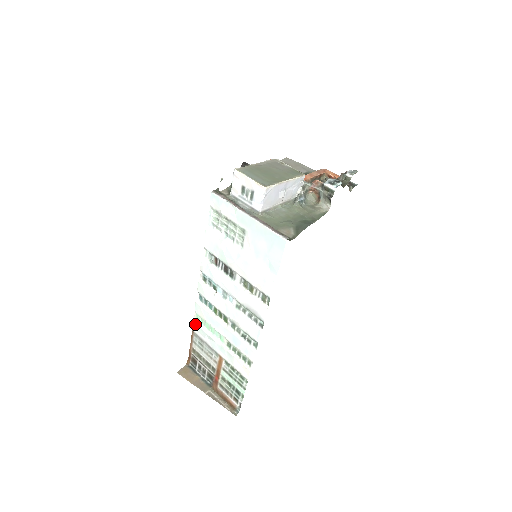
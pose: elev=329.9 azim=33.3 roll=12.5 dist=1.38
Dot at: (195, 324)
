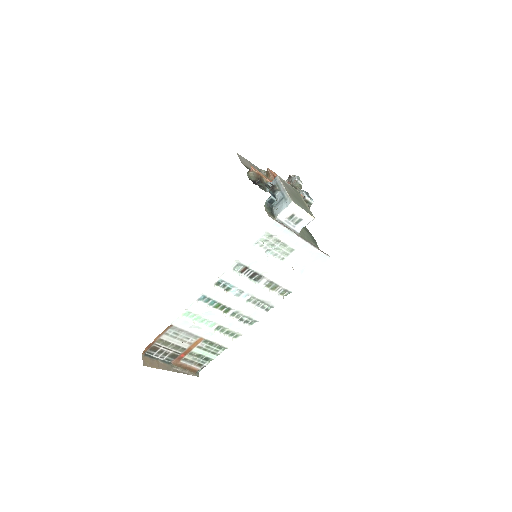
Dot at: (180, 319)
